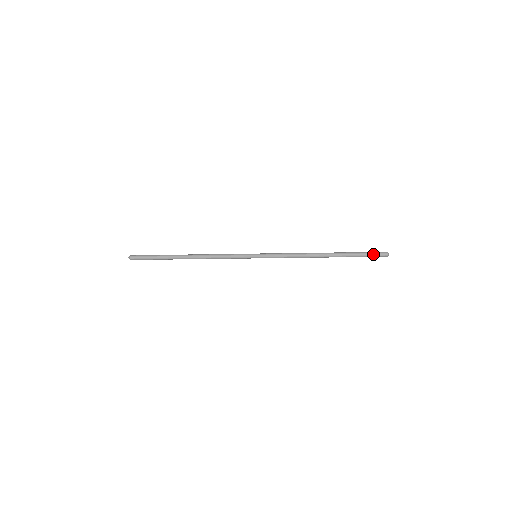
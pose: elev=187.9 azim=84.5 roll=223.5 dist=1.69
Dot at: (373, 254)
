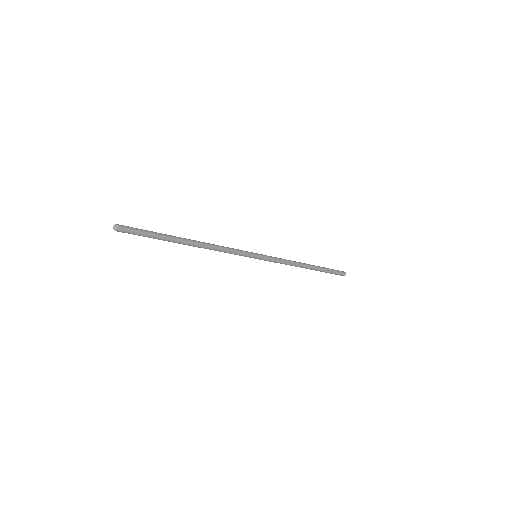
Dot at: (338, 273)
